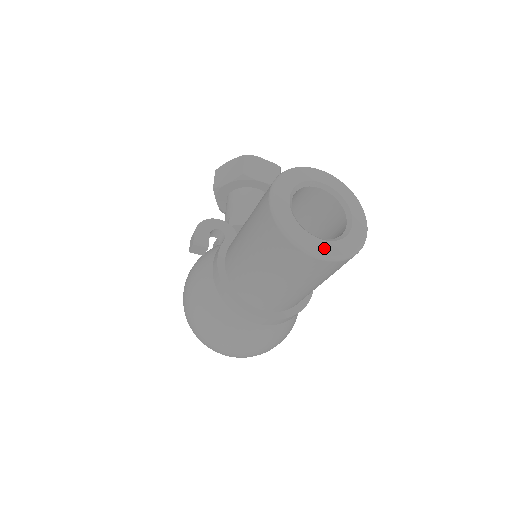
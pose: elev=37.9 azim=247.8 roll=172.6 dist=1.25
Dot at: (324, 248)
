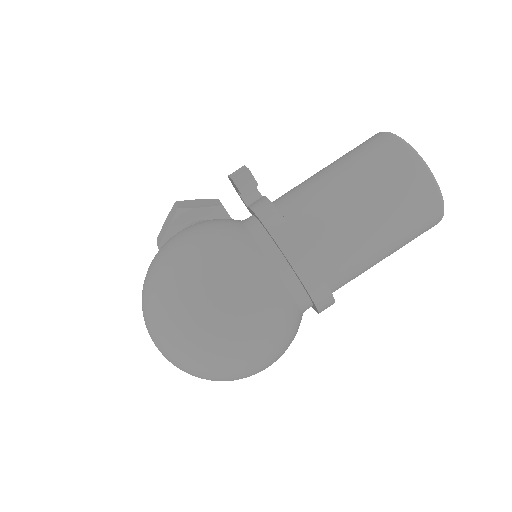
Dot at: occluded
